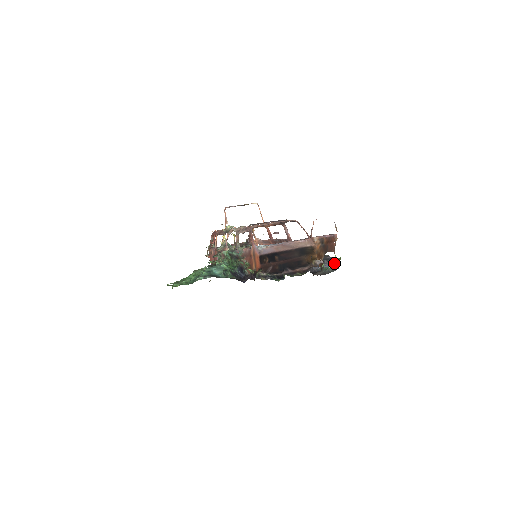
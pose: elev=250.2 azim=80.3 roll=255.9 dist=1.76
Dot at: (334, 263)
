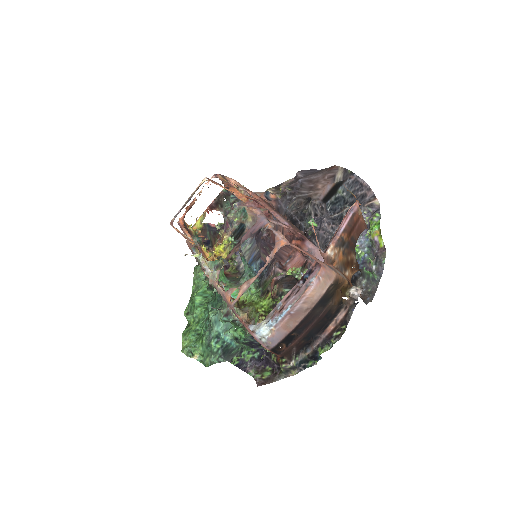
Dot at: (373, 241)
